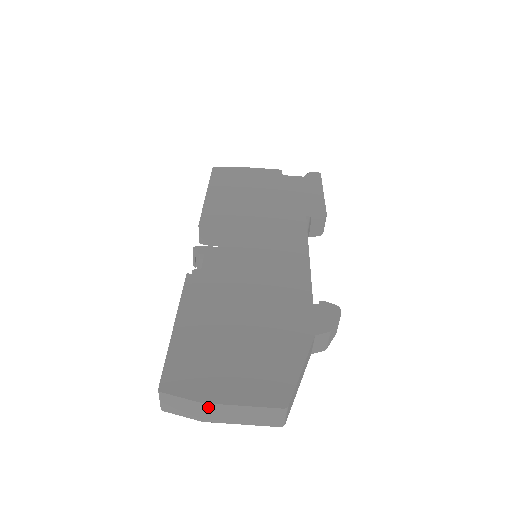
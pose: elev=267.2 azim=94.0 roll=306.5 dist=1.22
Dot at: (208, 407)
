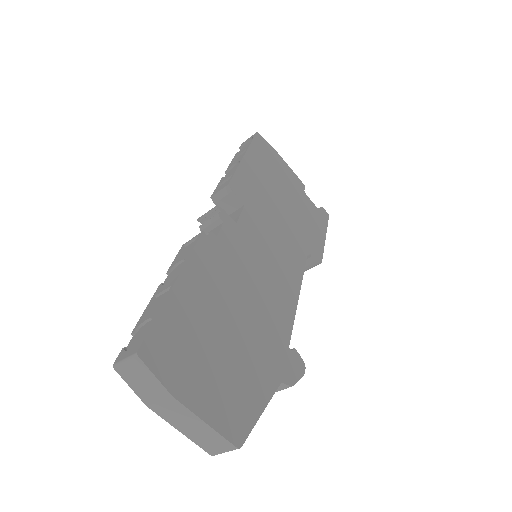
Dot at: (172, 402)
